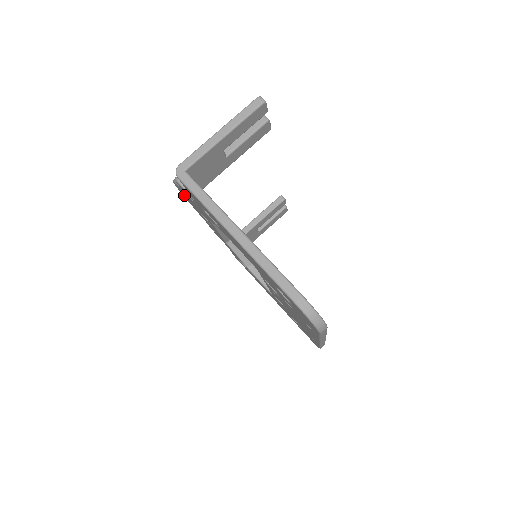
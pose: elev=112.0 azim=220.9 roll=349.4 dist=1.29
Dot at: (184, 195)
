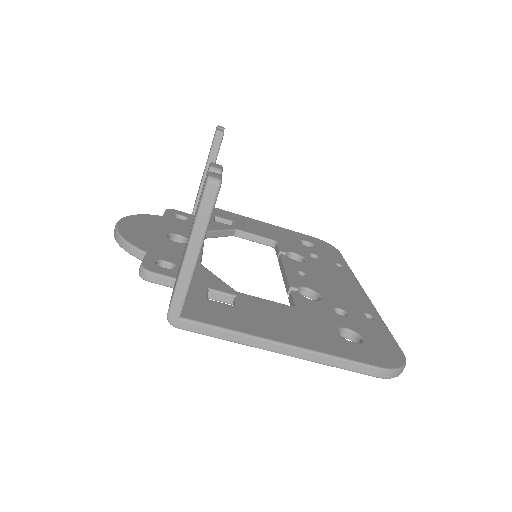
Dot at: occluded
